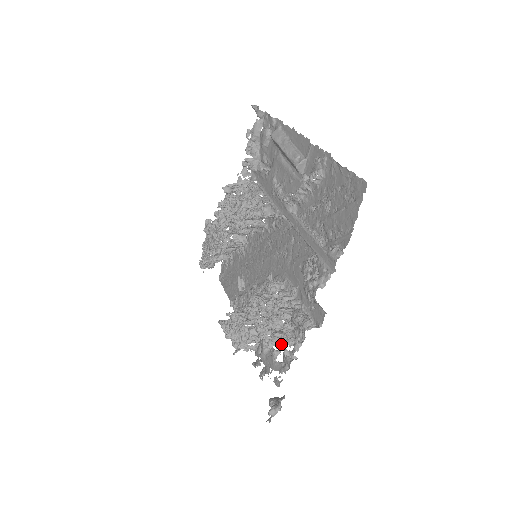
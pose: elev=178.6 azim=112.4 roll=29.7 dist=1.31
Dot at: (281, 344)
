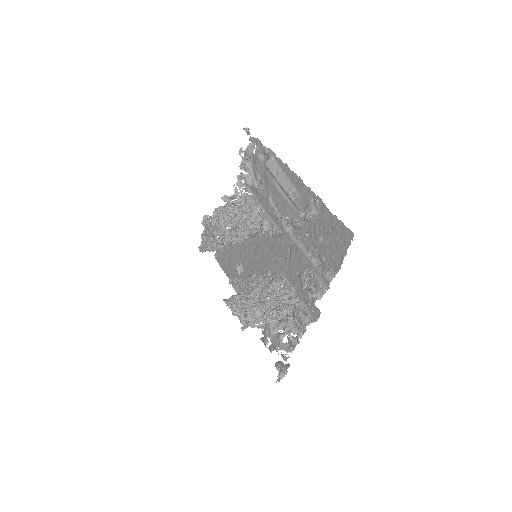
Dot at: (286, 331)
